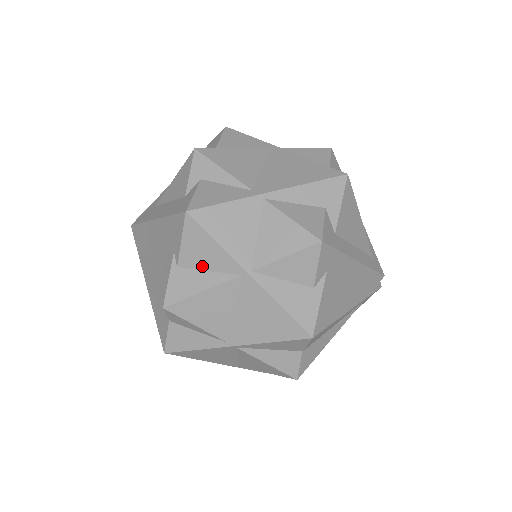
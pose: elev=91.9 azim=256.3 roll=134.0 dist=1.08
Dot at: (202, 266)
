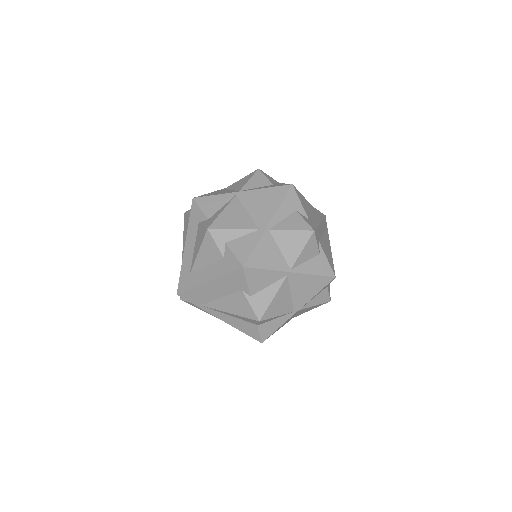
Dot at: (264, 286)
